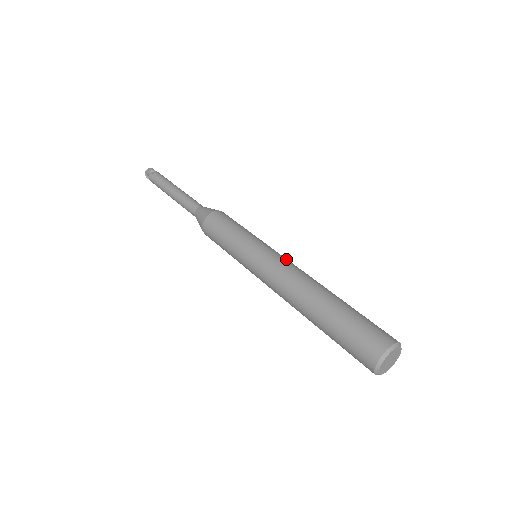
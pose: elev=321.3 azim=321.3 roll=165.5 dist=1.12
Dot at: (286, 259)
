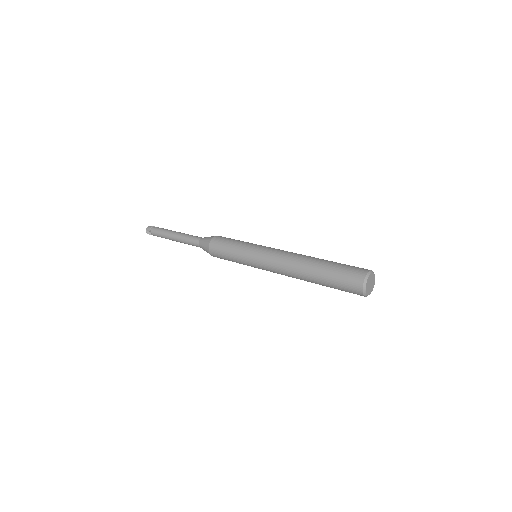
Dot at: occluded
